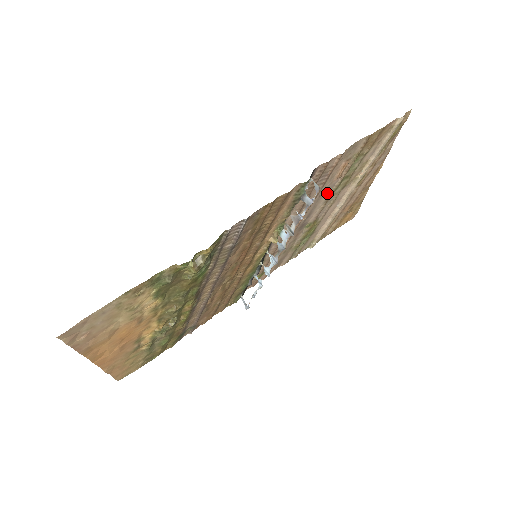
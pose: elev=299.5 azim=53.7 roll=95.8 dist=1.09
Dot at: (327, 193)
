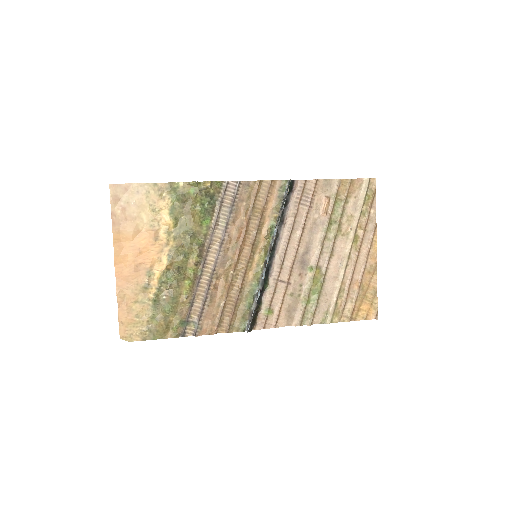
Dot at: (320, 231)
